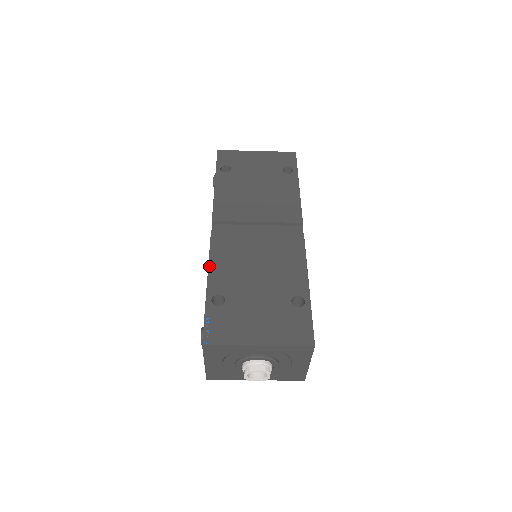
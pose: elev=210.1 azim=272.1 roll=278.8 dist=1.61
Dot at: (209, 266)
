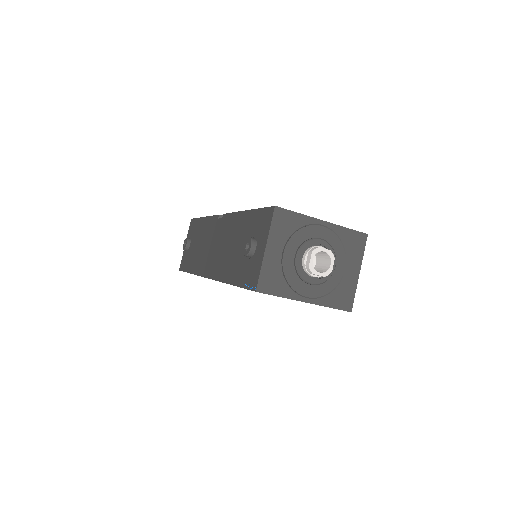
Dot at: (239, 211)
